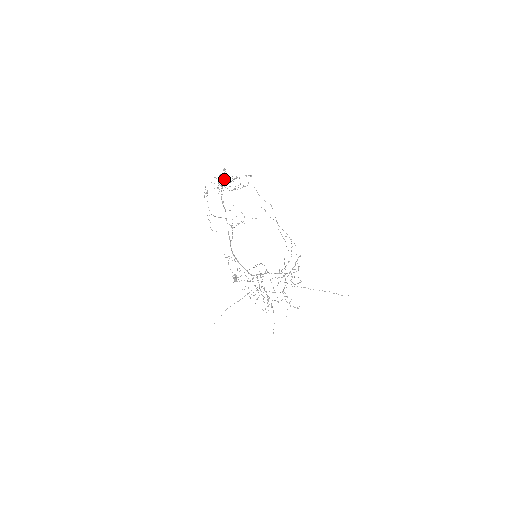
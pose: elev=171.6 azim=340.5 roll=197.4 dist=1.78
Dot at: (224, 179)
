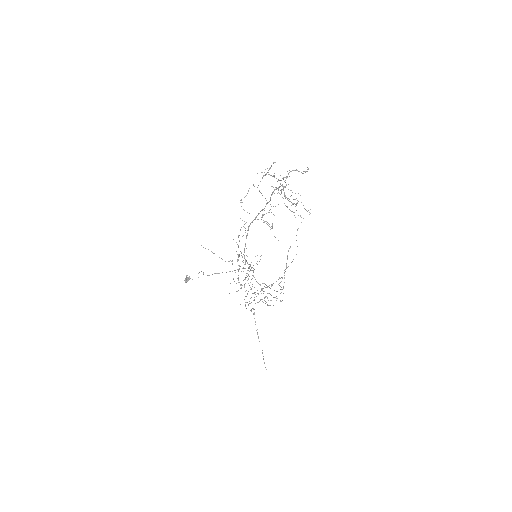
Dot at: occluded
